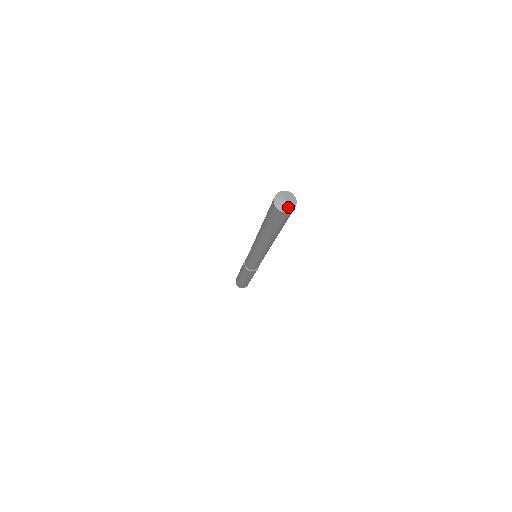
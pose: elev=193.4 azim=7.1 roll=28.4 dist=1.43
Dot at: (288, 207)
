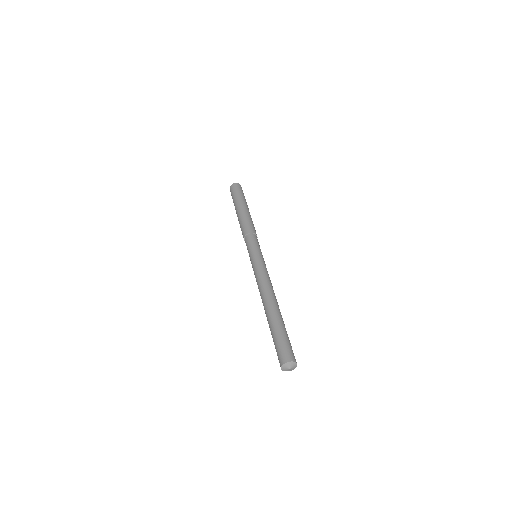
Dot at: (293, 369)
